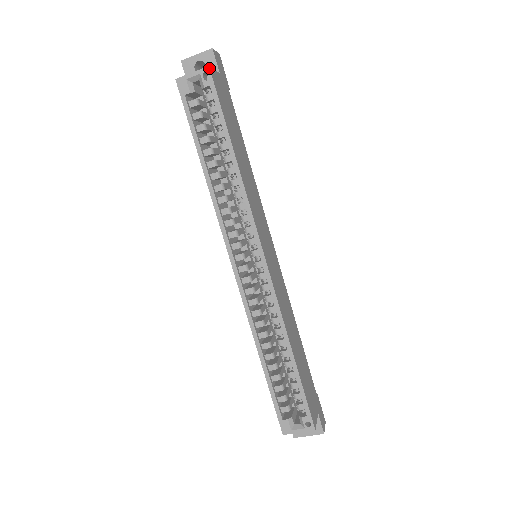
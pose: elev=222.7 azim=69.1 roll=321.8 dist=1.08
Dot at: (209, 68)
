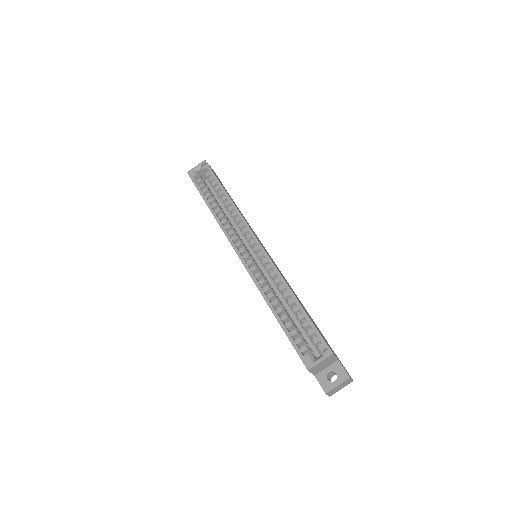
Dot at: (205, 160)
